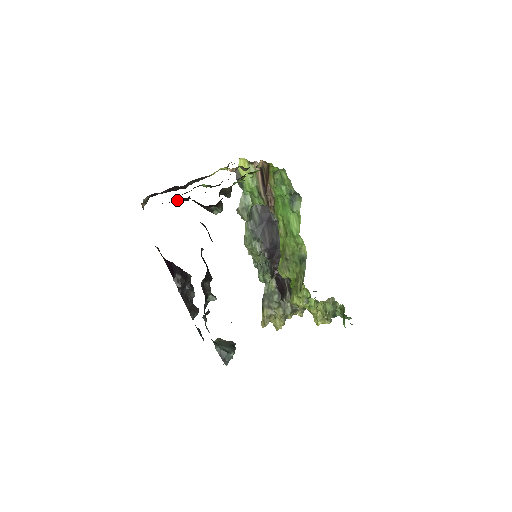
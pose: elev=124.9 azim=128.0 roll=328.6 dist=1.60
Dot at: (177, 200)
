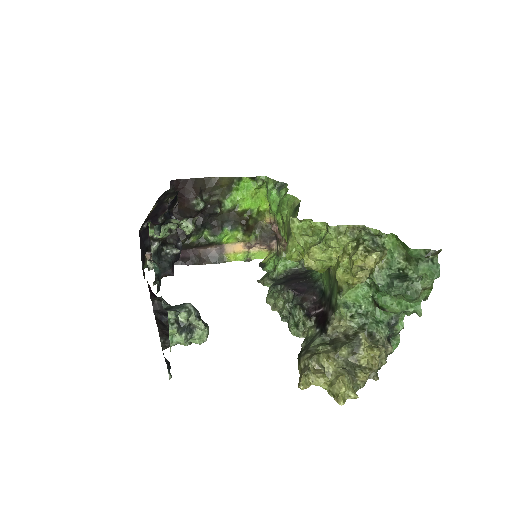
Dot at: occluded
